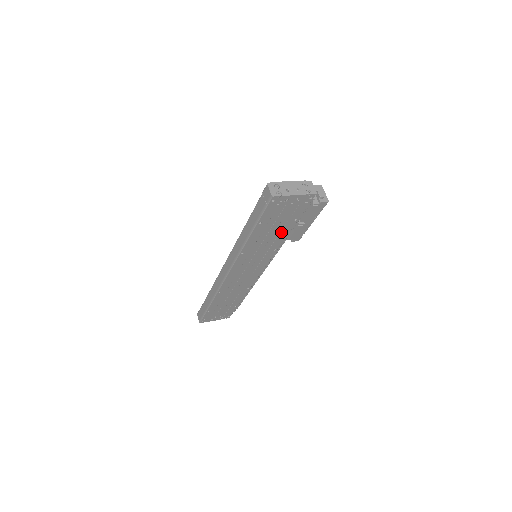
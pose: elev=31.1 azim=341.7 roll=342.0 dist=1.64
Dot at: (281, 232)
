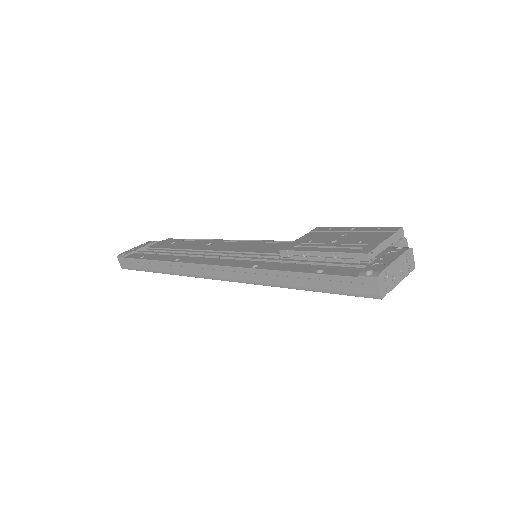
Dot at: occluded
